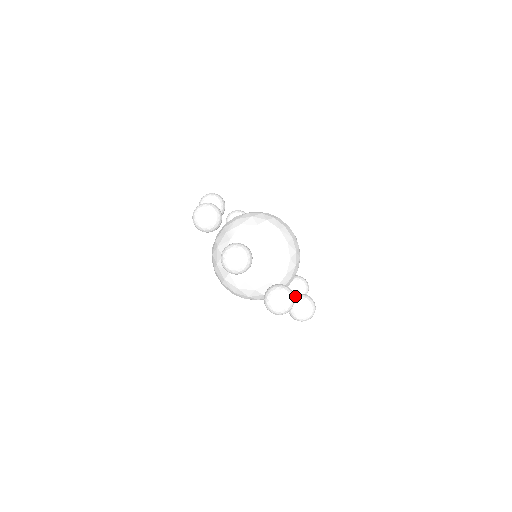
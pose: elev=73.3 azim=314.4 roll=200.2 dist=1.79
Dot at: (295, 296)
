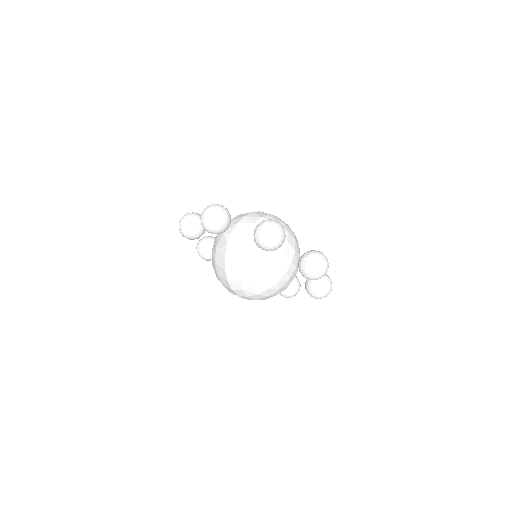
Dot at: occluded
